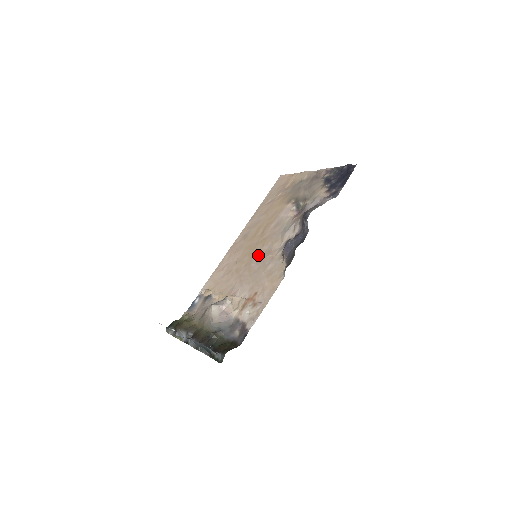
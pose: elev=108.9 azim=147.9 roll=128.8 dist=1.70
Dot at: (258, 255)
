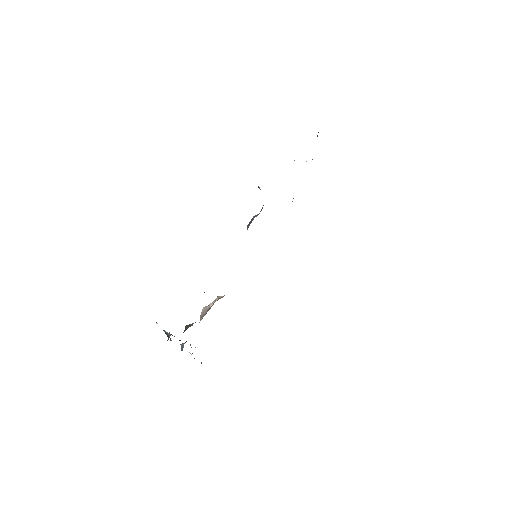
Dot at: occluded
